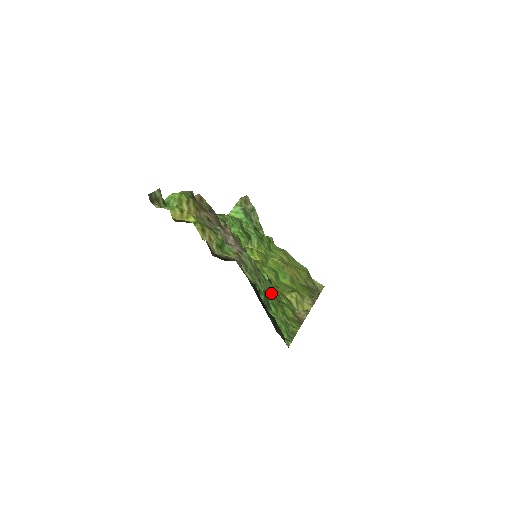
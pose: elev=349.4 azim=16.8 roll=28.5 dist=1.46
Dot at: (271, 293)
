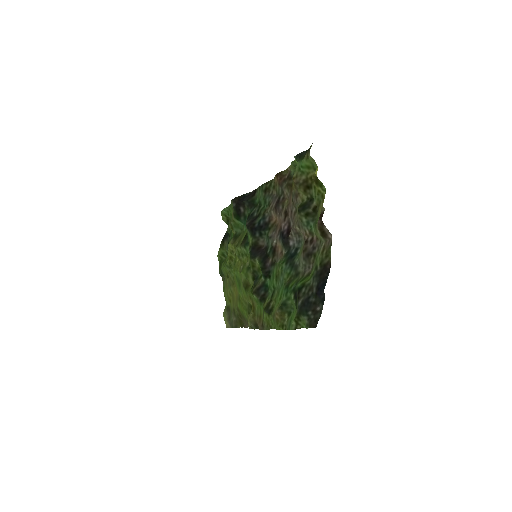
Dot at: (279, 287)
